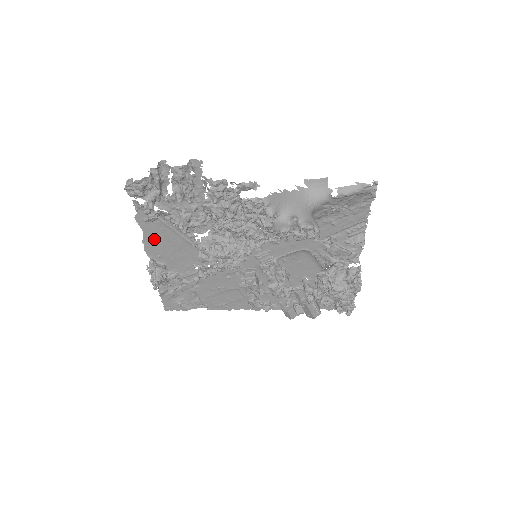
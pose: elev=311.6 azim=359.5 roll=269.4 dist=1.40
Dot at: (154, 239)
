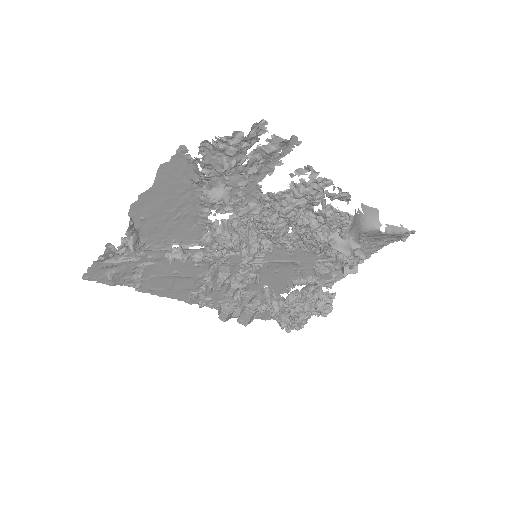
Dot at: (157, 198)
